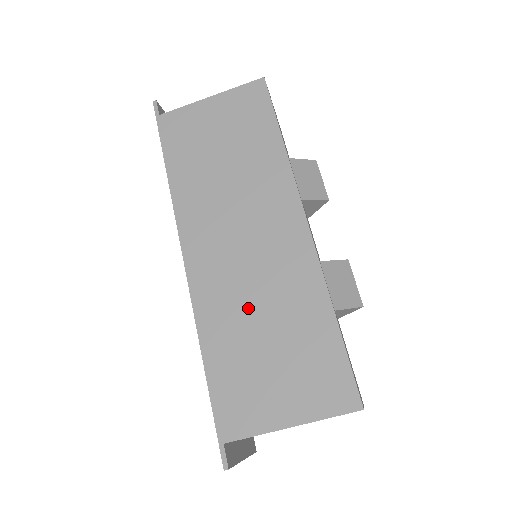
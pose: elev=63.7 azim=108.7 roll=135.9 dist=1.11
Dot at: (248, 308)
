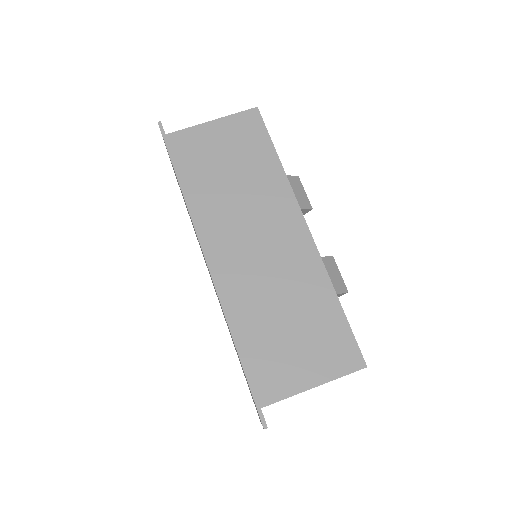
Dot at: (268, 297)
